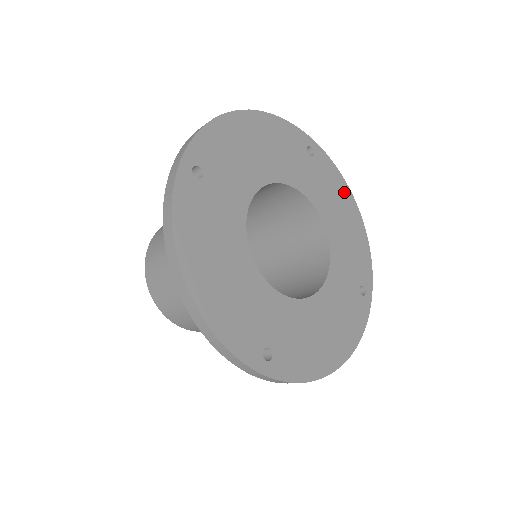
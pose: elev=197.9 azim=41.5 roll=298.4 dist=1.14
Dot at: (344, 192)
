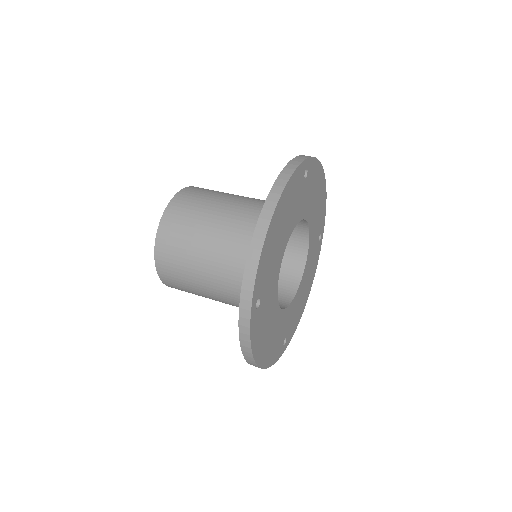
Dot at: (319, 175)
